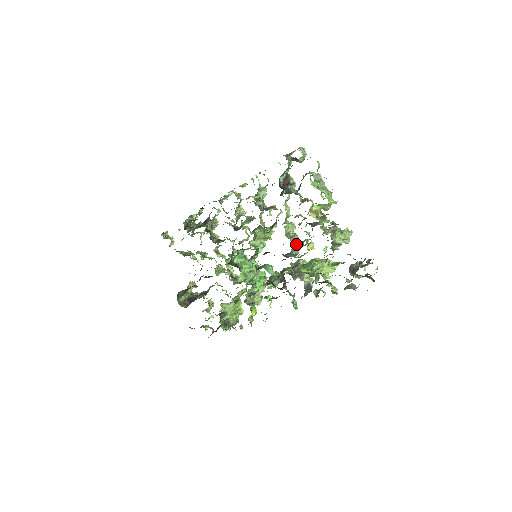
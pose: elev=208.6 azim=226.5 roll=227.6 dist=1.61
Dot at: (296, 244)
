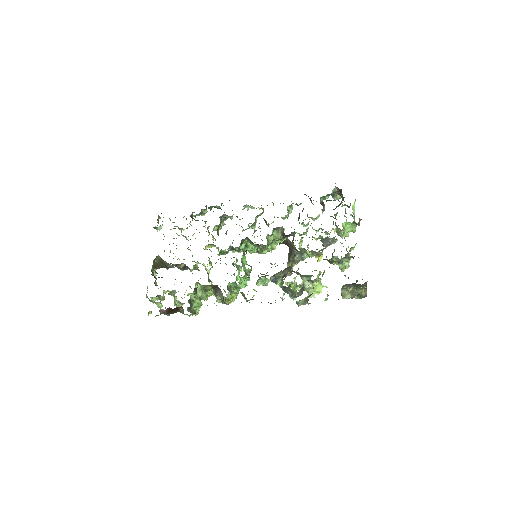
Dot at: occluded
